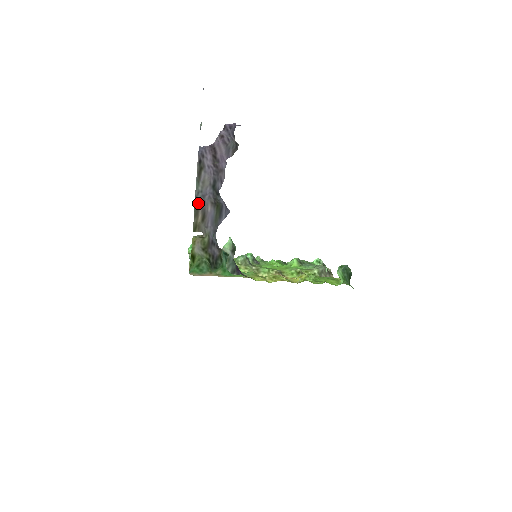
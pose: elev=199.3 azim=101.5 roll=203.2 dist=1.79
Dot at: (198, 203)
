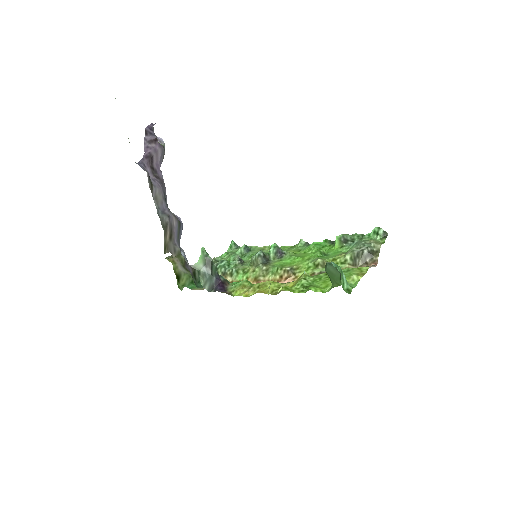
Dot at: (164, 220)
